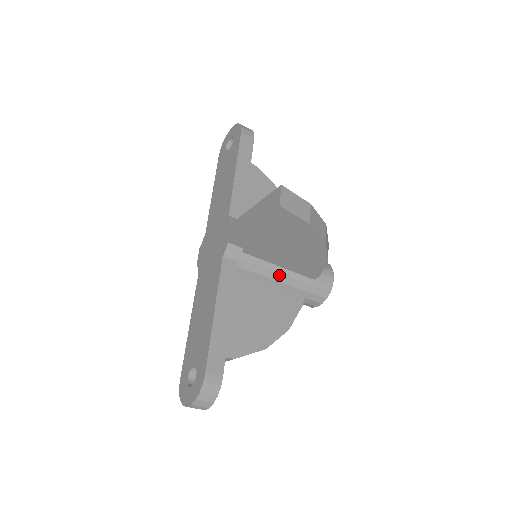
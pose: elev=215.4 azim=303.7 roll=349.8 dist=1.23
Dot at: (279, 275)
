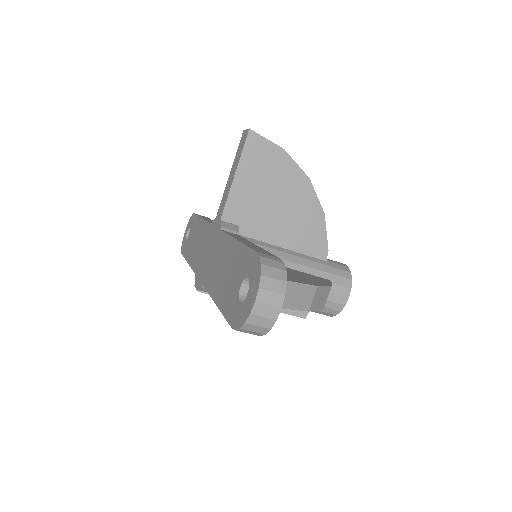
Dot at: (288, 256)
